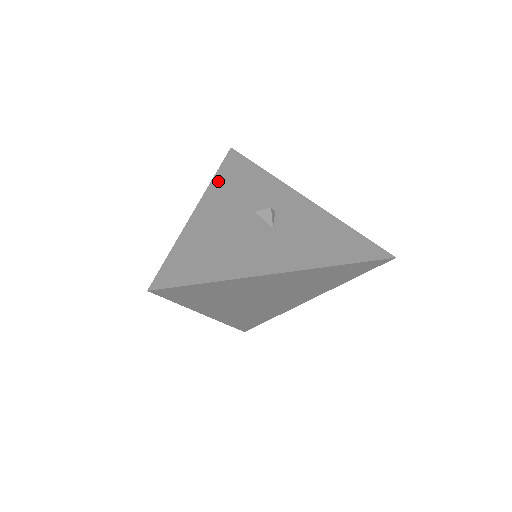
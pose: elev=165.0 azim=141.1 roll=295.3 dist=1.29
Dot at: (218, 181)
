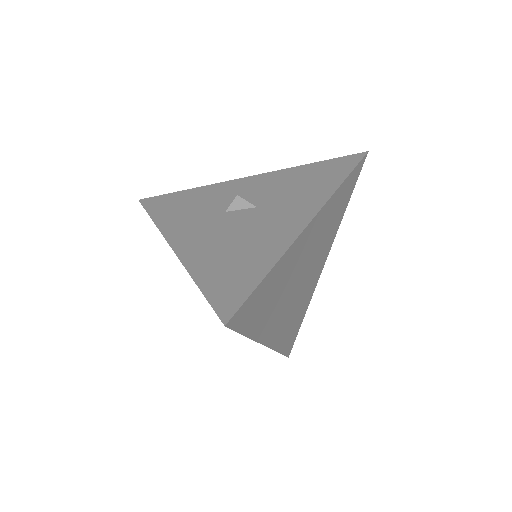
Dot at: (162, 222)
